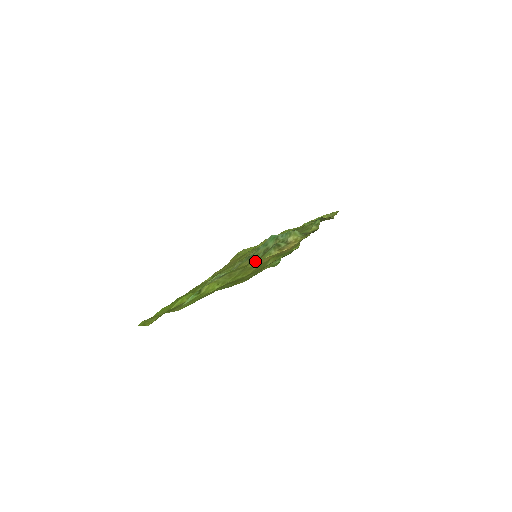
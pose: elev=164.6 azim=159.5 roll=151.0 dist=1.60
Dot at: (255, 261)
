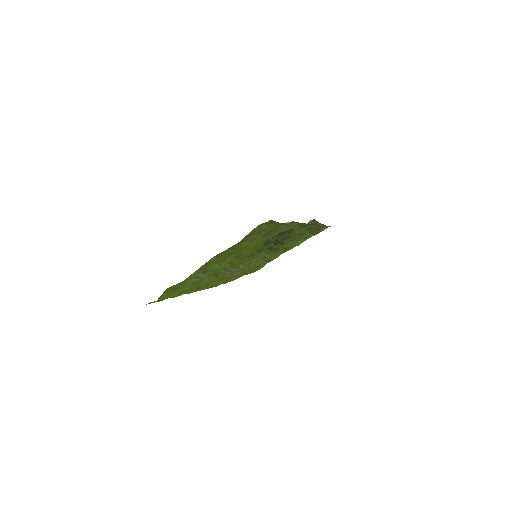
Dot at: (252, 248)
